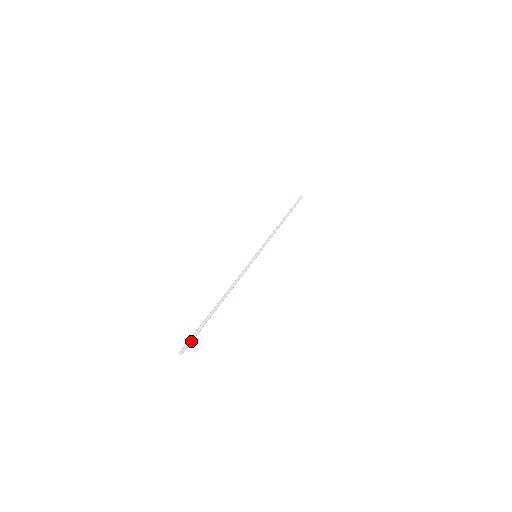
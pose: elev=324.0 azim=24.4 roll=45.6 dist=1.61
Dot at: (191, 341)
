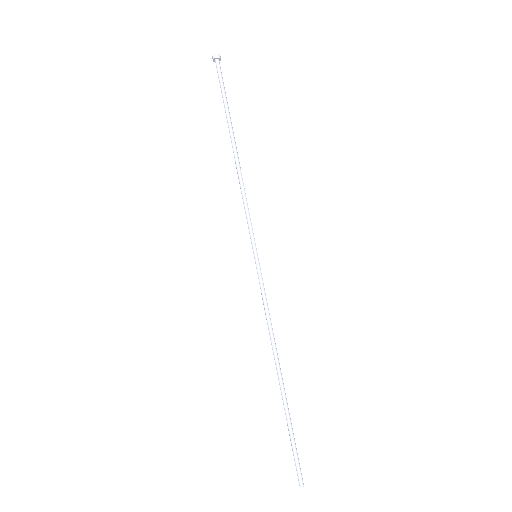
Dot at: (298, 461)
